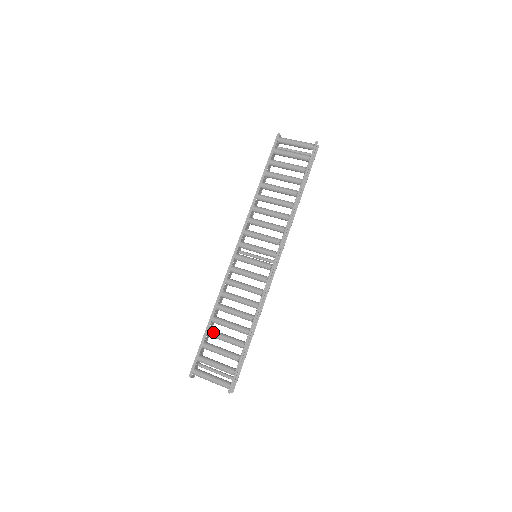
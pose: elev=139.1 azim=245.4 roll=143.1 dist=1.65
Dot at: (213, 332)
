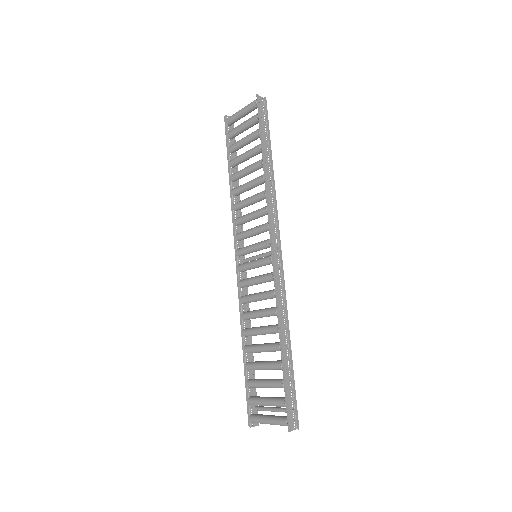
Dot at: (250, 364)
